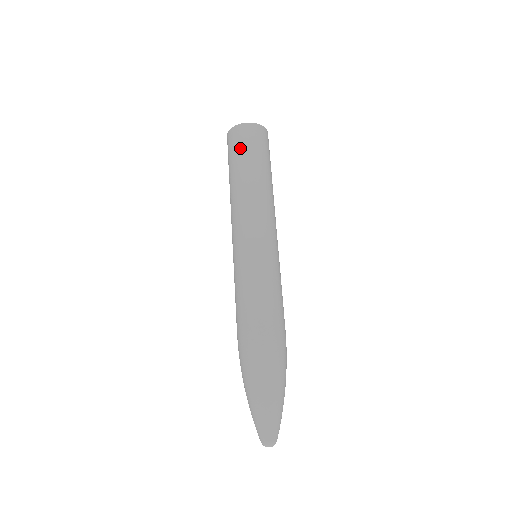
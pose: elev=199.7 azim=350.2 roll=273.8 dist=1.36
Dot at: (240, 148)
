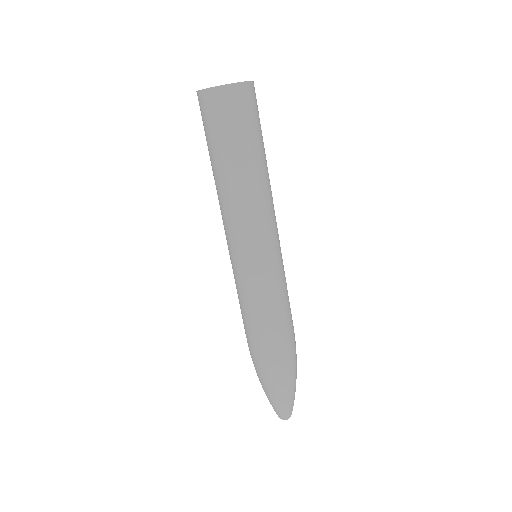
Dot at: (216, 129)
